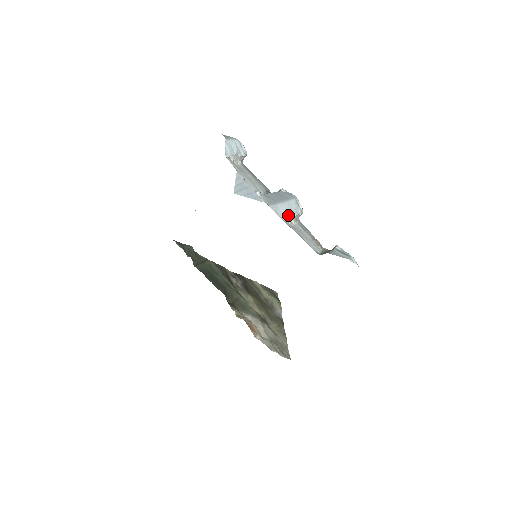
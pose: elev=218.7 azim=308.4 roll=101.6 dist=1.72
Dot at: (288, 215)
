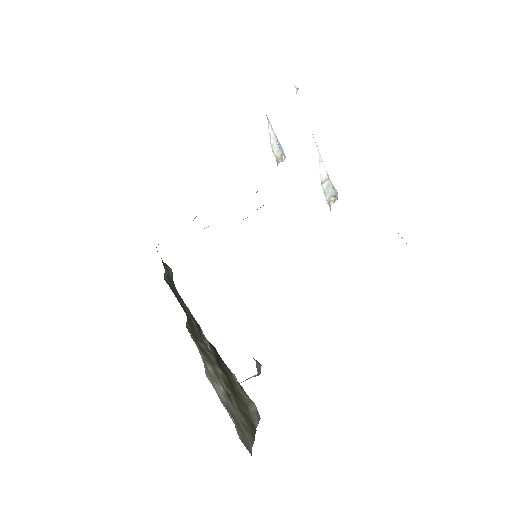
Dot at: occluded
